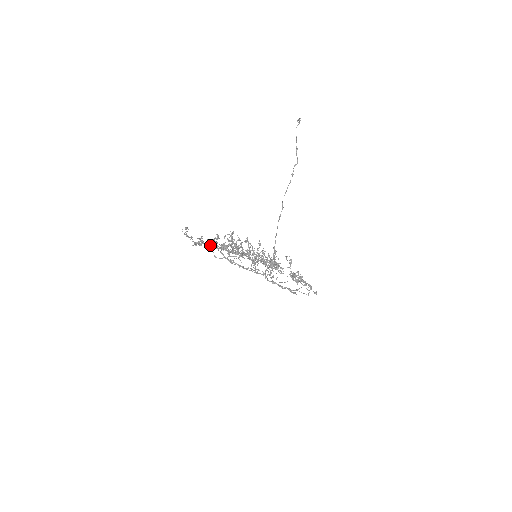
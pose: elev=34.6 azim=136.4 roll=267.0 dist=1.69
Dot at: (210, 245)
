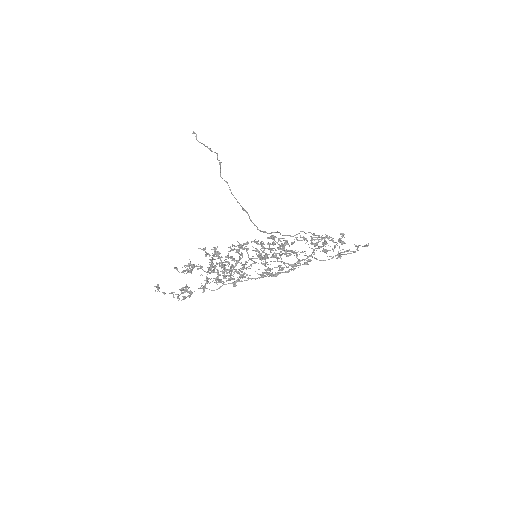
Dot at: (203, 290)
